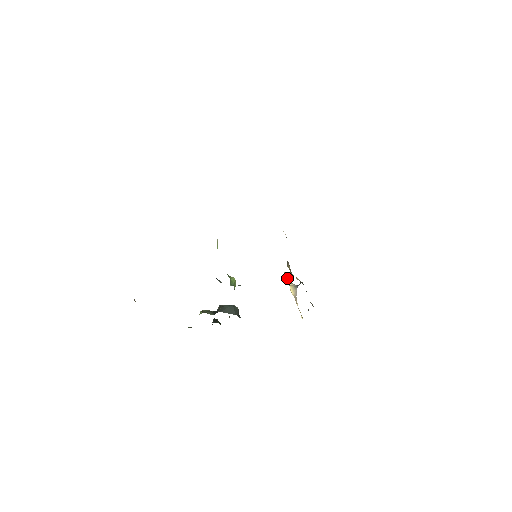
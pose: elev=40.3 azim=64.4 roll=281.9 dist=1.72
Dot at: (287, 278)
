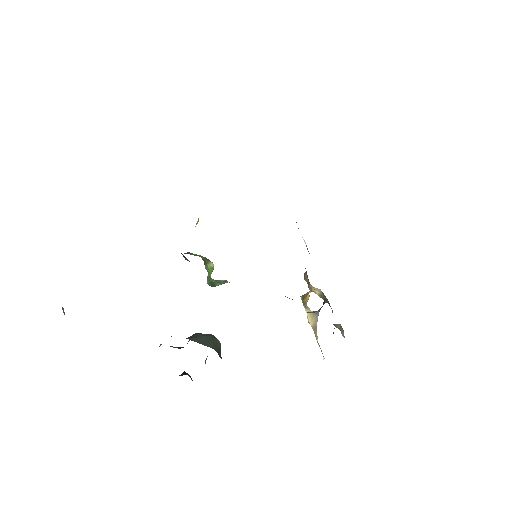
Dot at: (304, 302)
